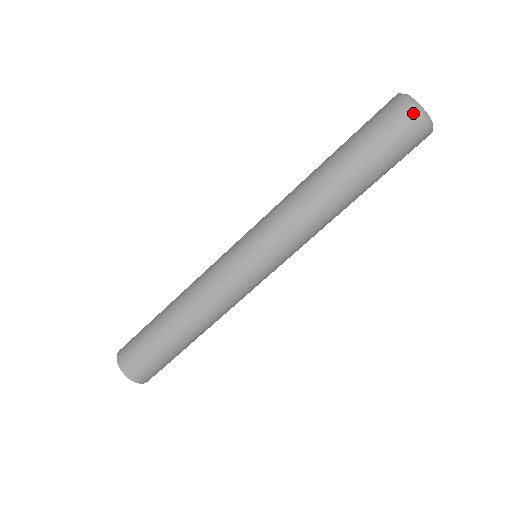
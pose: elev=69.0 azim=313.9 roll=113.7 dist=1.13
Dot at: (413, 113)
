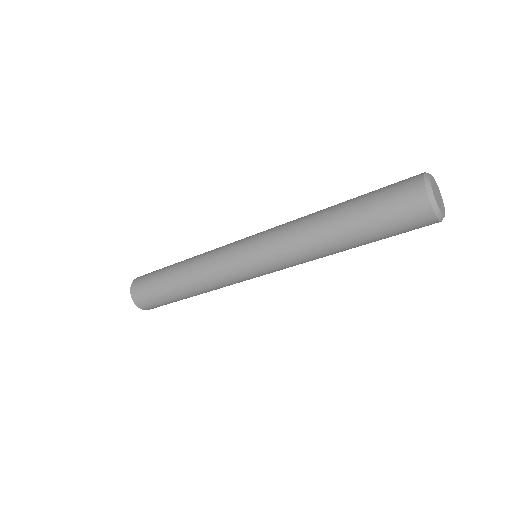
Dot at: (434, 223)
